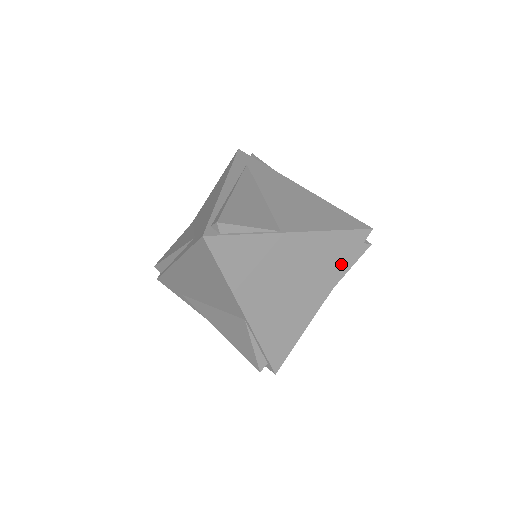
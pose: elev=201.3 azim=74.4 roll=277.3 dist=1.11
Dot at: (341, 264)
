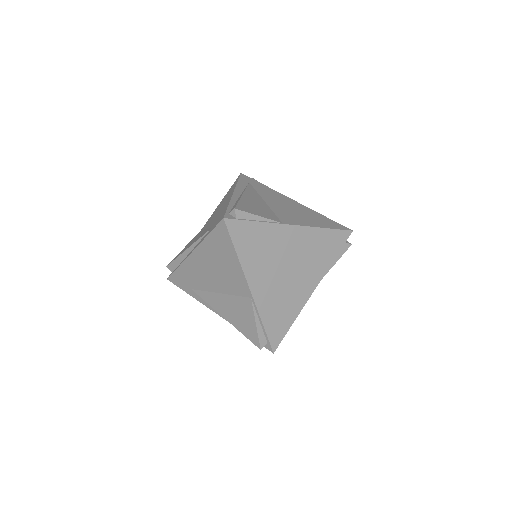
Dot at: (328, 258)
